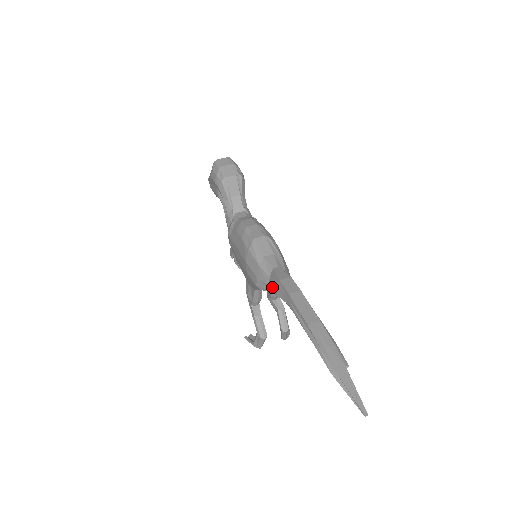
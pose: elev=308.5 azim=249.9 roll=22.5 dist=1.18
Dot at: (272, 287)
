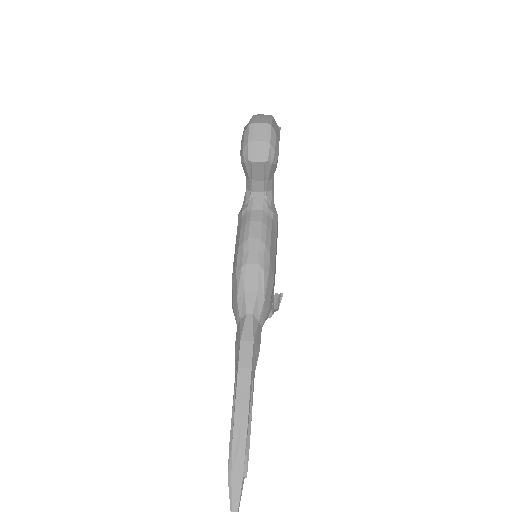
Dot at: (237, 333)
